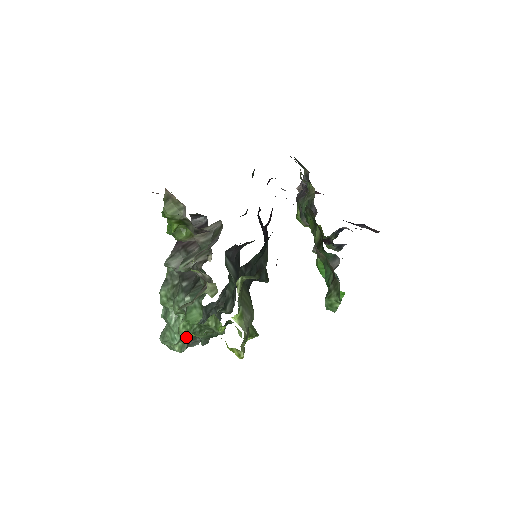
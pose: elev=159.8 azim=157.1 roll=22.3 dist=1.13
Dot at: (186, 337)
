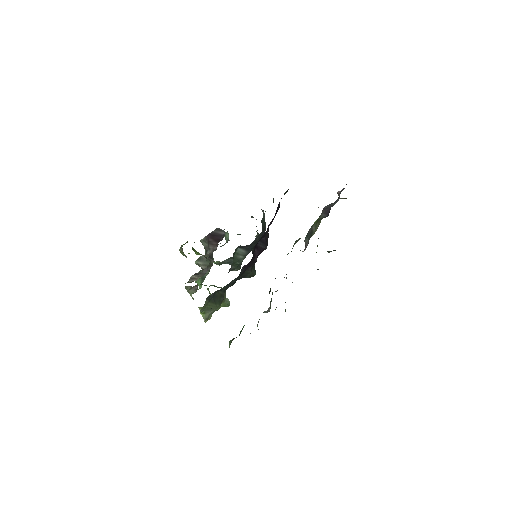
Dot at: occluded
